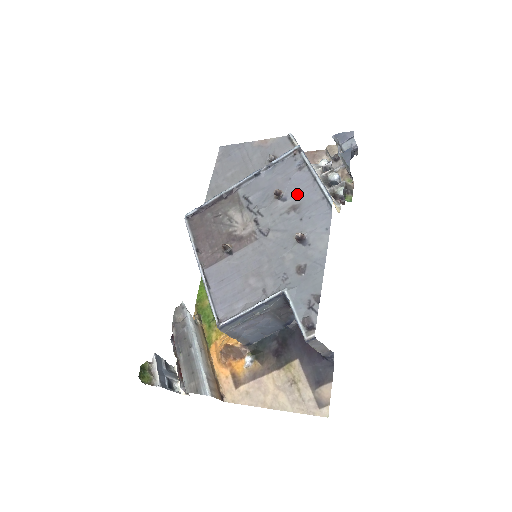
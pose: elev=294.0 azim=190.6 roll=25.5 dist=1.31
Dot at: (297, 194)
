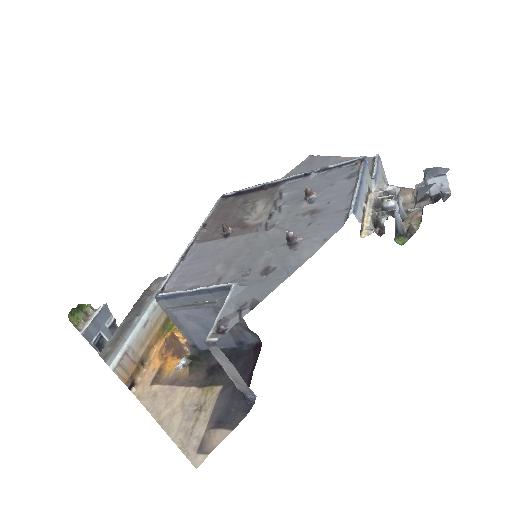
Dot at: (326, 199)
